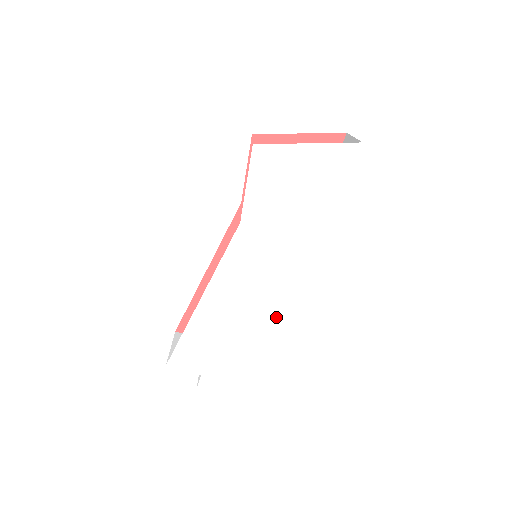
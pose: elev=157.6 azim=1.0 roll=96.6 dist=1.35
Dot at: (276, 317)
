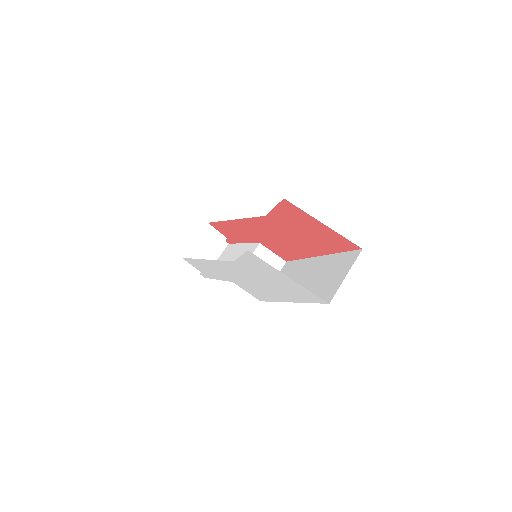
Dot at: occluded
